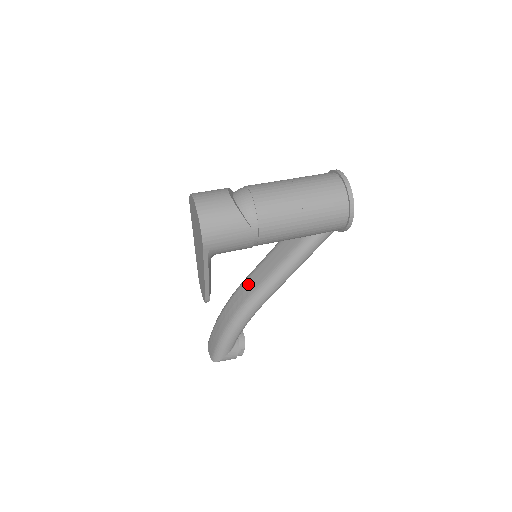
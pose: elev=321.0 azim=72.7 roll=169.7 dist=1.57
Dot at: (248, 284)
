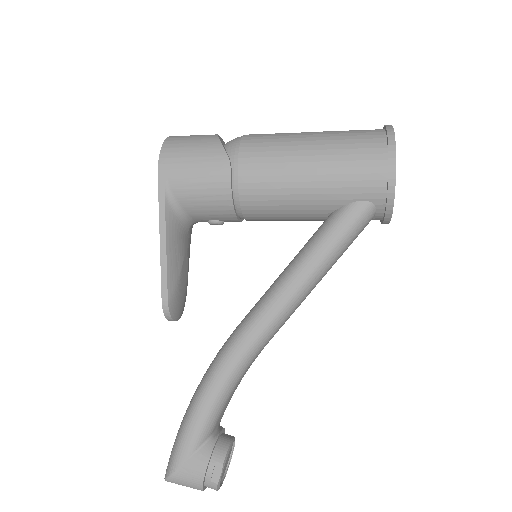
Dot at: occluded
